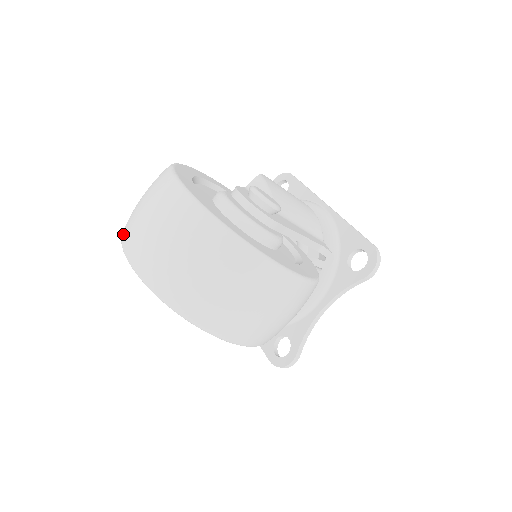
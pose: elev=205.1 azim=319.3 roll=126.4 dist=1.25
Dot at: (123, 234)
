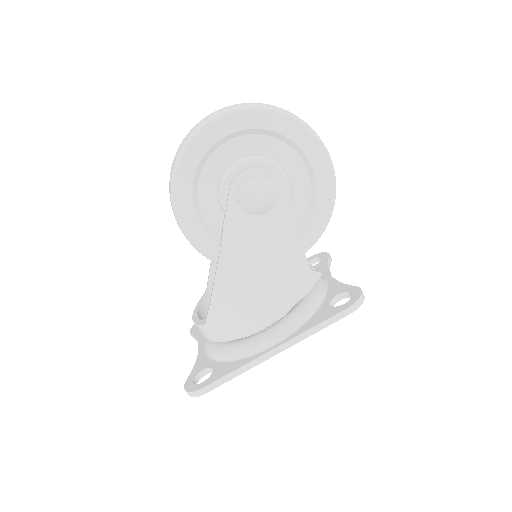
Dot at: (193, 130)
